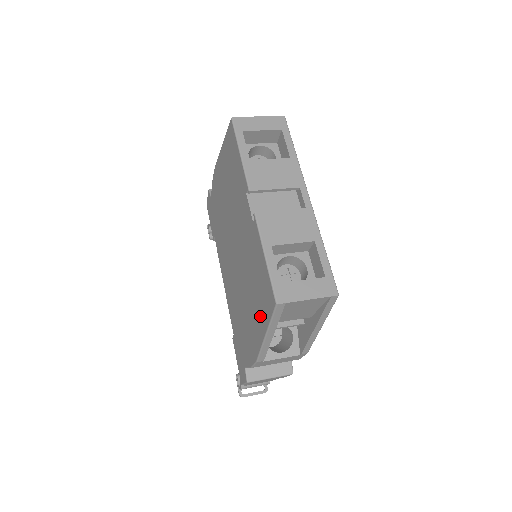
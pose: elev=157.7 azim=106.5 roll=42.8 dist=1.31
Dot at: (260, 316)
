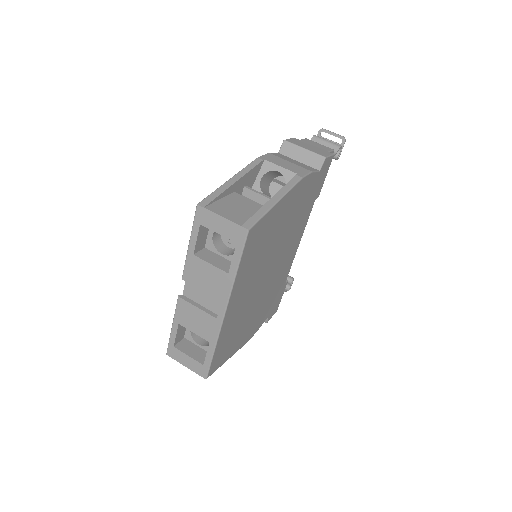
Dot at: occluded
